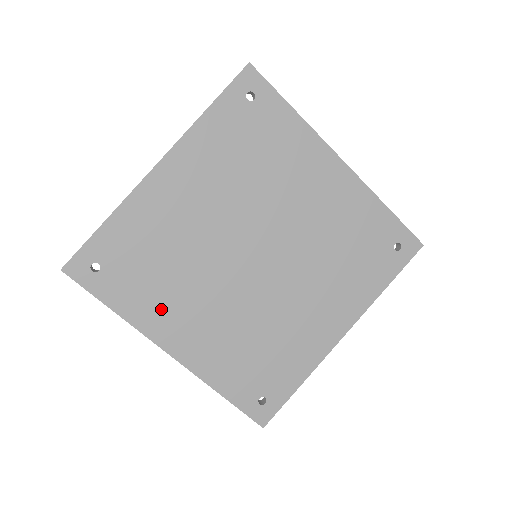
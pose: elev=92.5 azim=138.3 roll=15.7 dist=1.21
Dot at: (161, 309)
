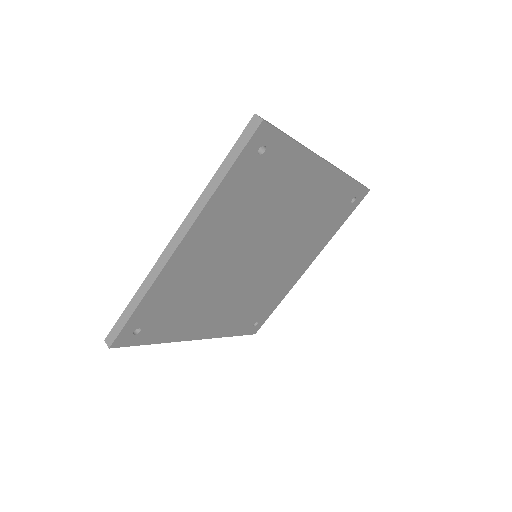
Dot at: (190, 323)
